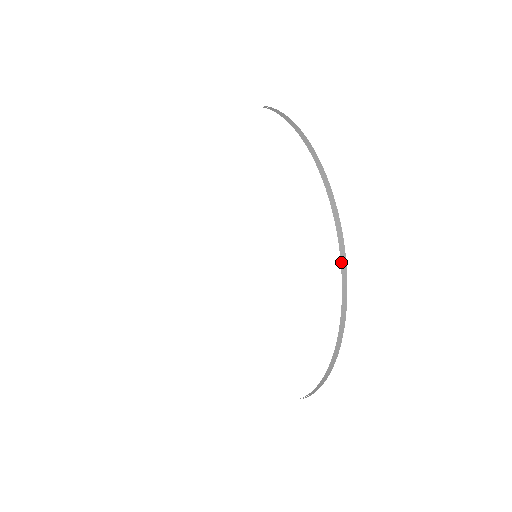
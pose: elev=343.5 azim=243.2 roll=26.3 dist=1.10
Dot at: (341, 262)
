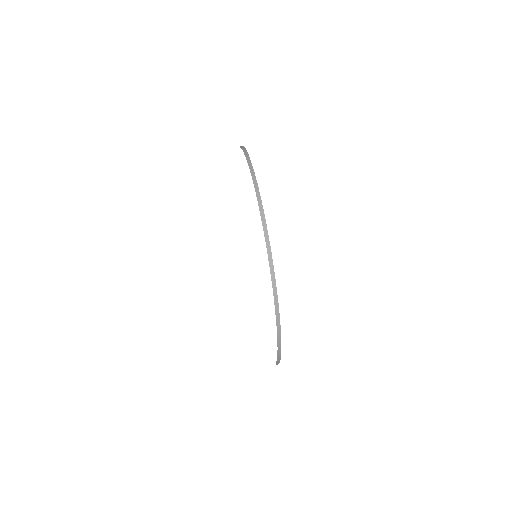
Dot at: (277, 332)
